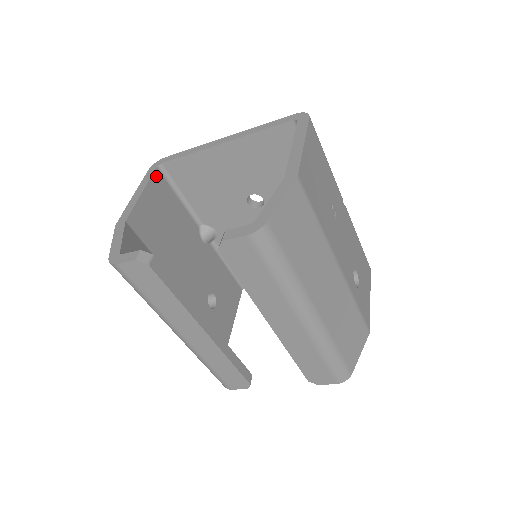
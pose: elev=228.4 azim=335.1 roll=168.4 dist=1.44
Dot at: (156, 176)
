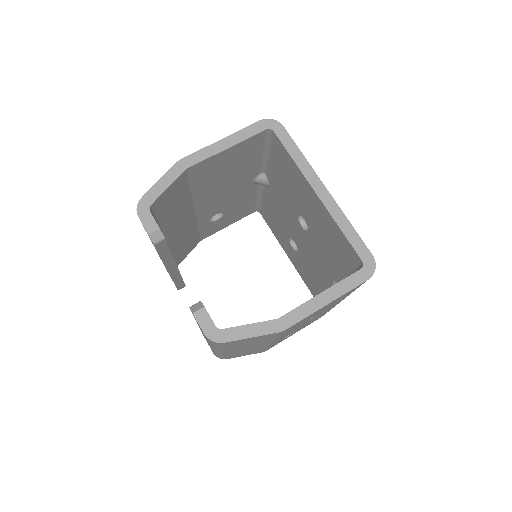
Dot at: (258, 136)
